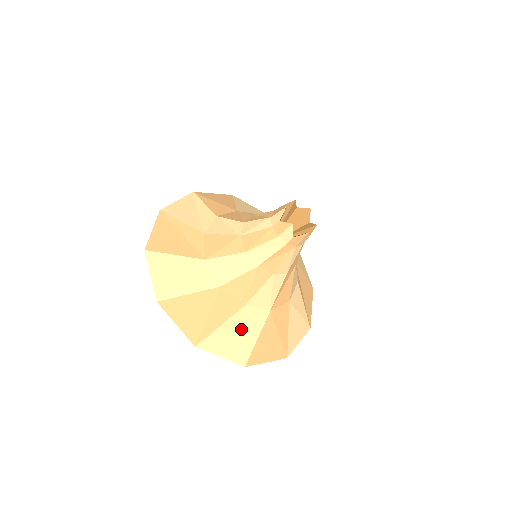
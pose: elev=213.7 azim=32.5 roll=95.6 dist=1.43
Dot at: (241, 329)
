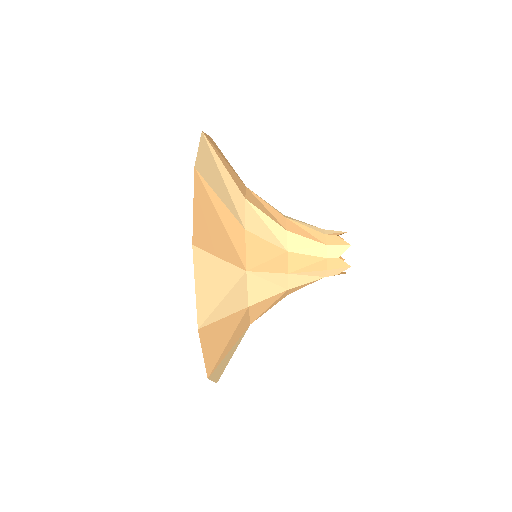
Dot at: (234, 347)
